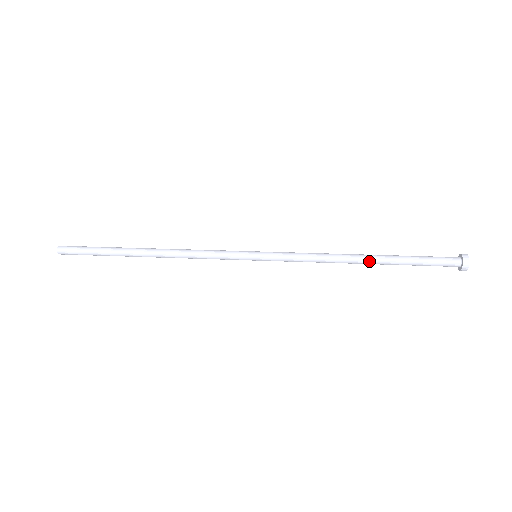
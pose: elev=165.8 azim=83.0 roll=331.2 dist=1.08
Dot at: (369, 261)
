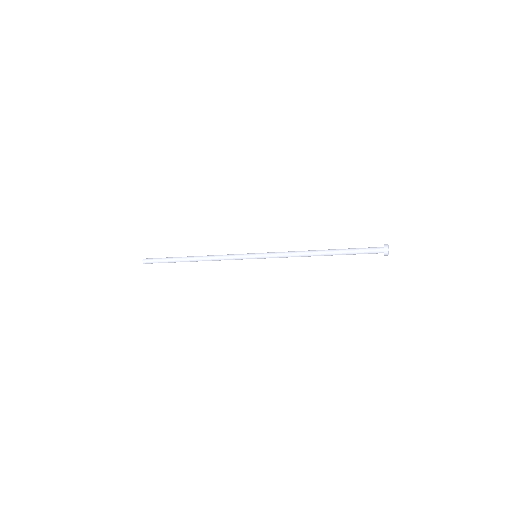
Dot at: (325, 254)
